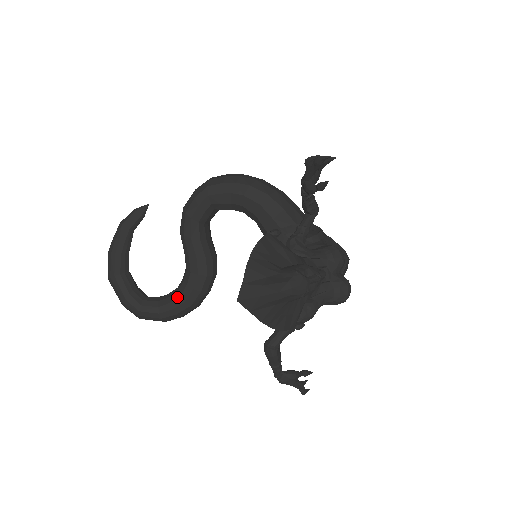
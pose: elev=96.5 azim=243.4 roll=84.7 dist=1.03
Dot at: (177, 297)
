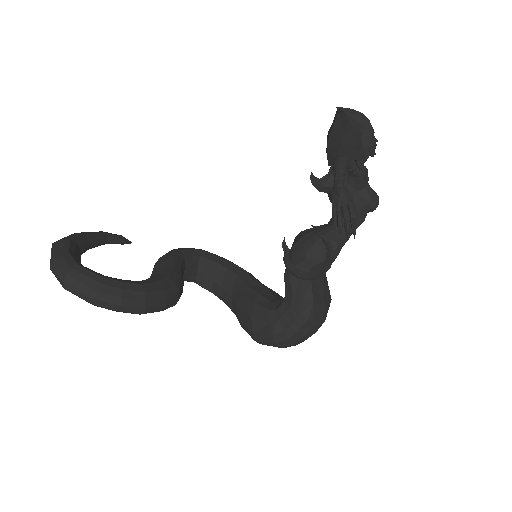
Dot at: occluded
